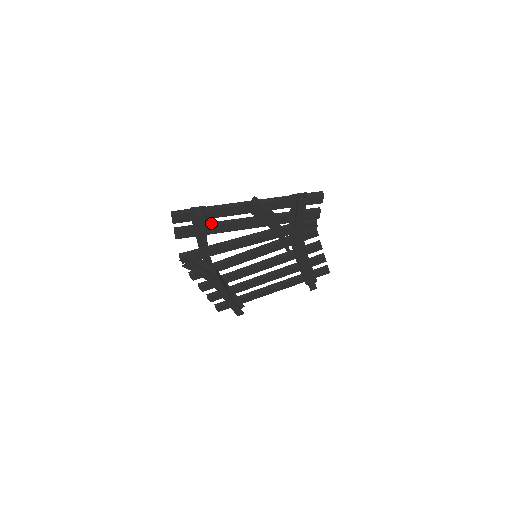
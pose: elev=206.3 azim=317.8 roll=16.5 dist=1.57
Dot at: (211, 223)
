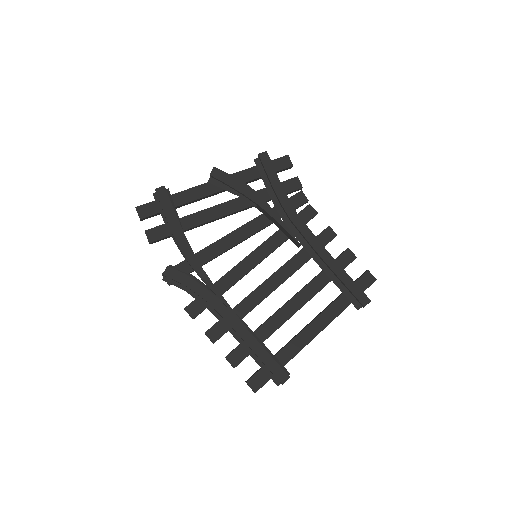
Dot at: (184, 218)
